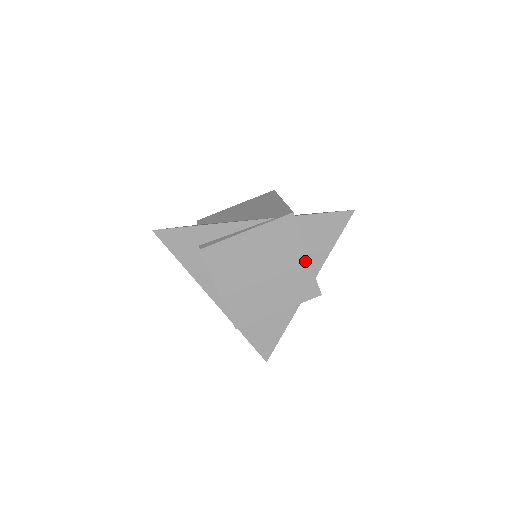
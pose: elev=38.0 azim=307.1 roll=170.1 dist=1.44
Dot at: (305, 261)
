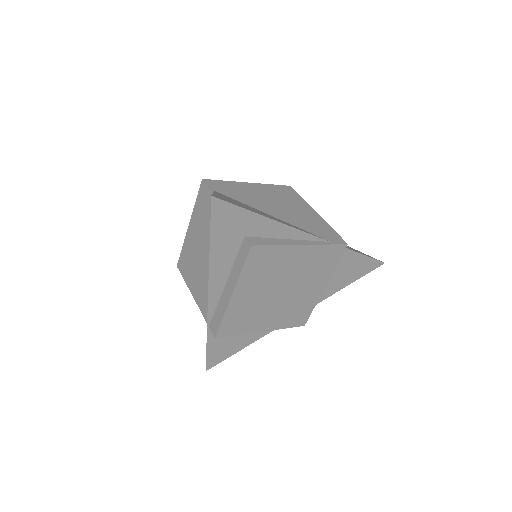
Dot at: (319, 292)
